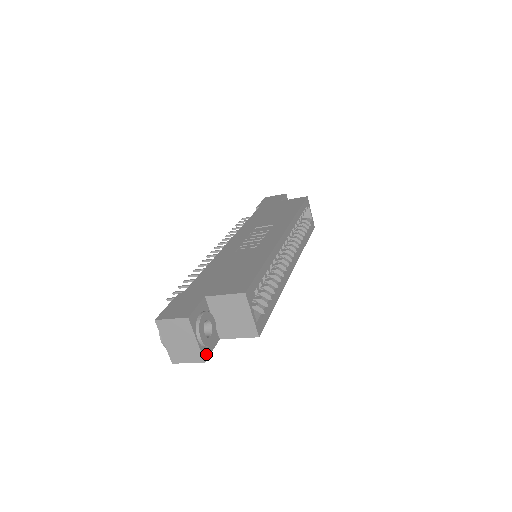
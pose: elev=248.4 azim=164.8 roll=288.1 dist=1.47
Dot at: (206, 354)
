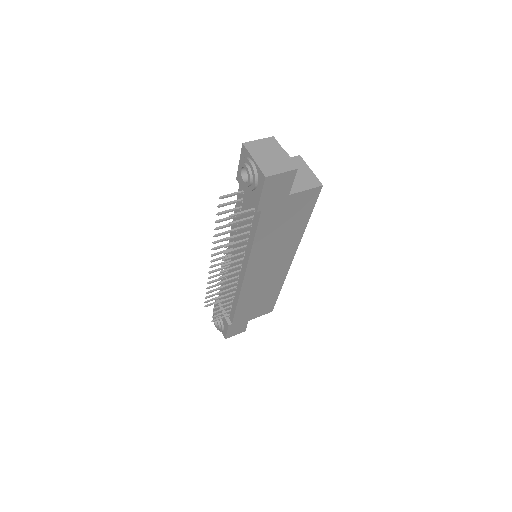
Dot at: (293, 171)
